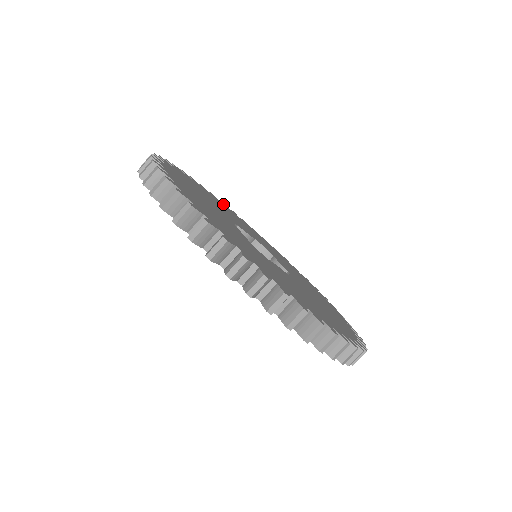
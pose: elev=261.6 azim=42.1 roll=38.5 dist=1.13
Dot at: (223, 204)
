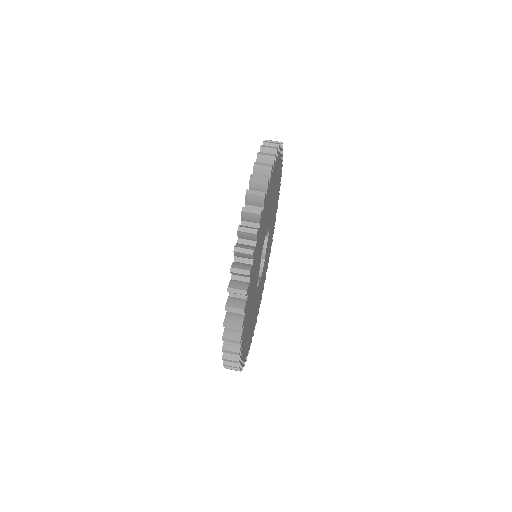
Dot at: occluded
